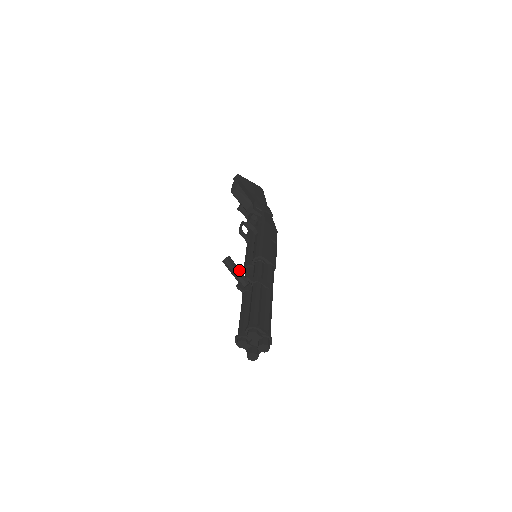
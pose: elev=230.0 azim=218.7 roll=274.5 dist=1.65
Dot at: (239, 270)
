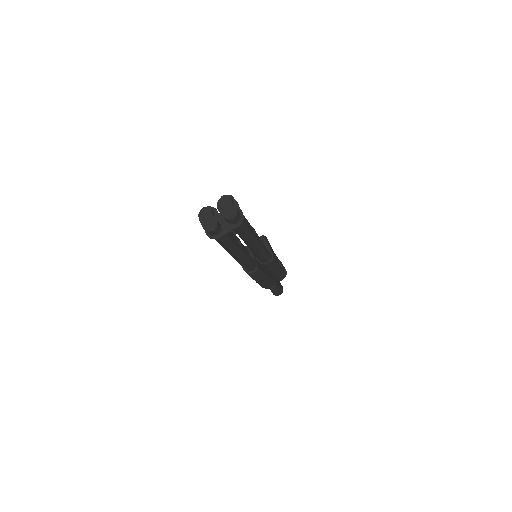
Dot at: occluded
